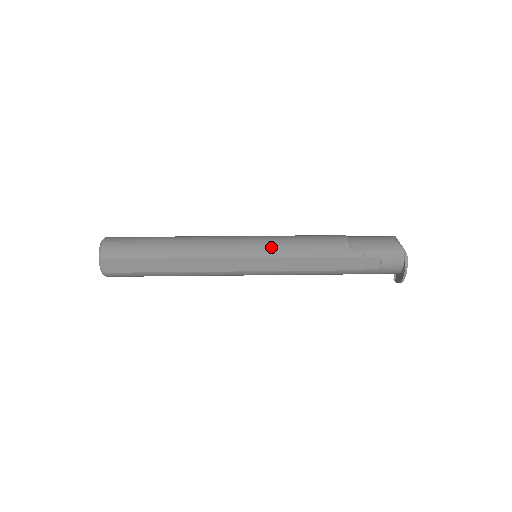
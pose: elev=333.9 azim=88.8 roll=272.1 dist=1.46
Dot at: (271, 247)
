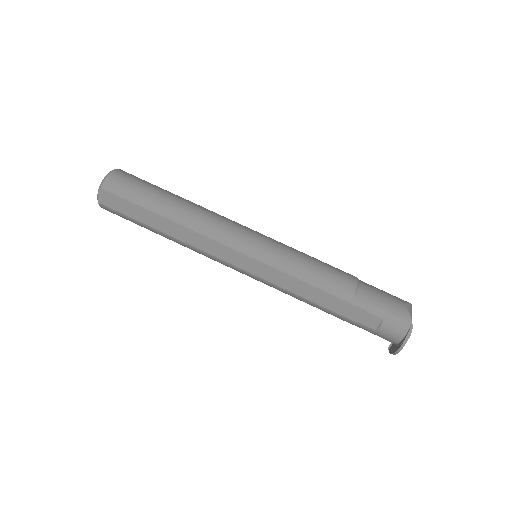
Dot at: (273, 254)
